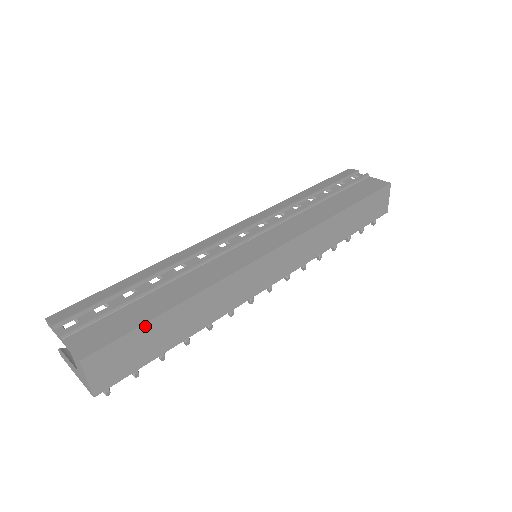
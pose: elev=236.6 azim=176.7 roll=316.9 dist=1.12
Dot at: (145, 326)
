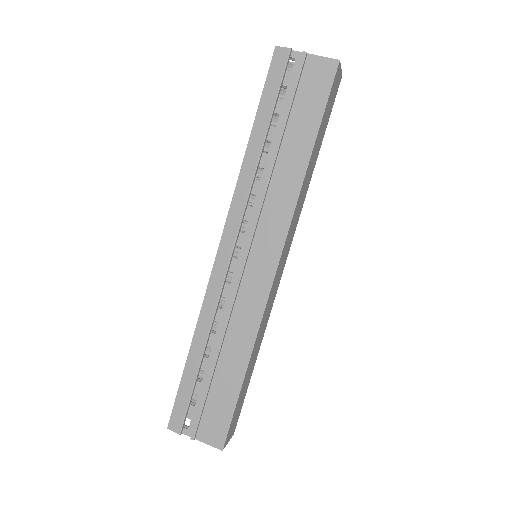
Dot at: (237, 401)
